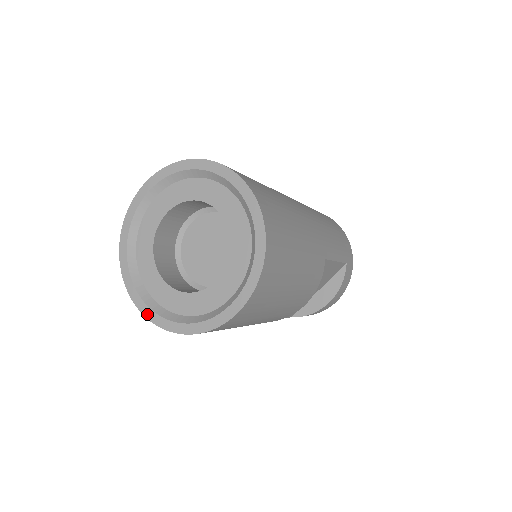
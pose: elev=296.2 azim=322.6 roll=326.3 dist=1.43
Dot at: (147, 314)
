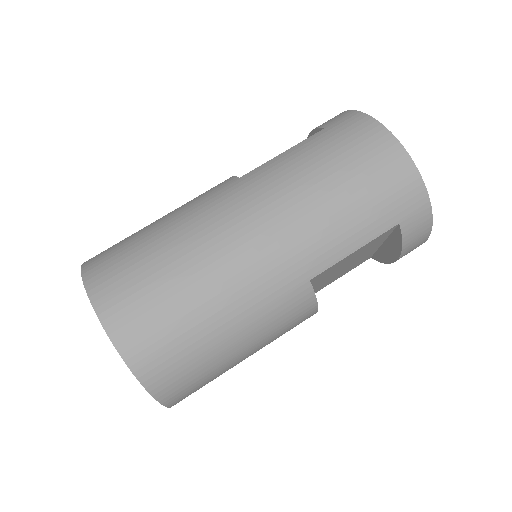
Dot at: occluded
